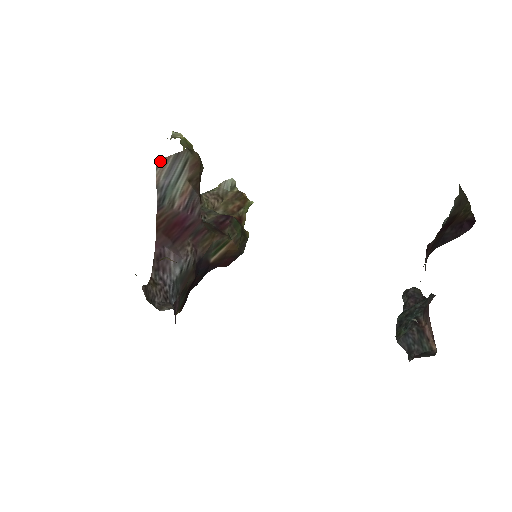
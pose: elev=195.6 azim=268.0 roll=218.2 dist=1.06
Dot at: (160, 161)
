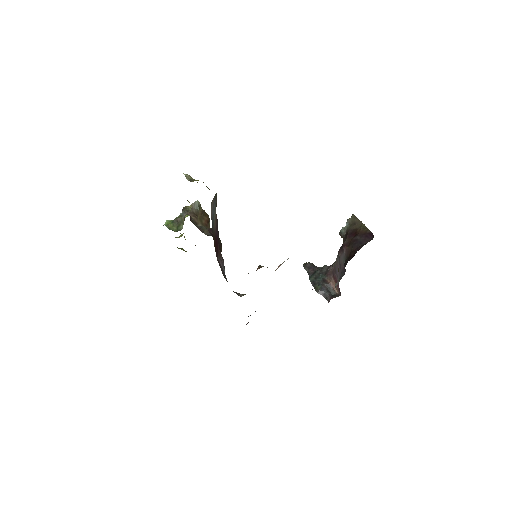
Dot at: (212, 202)
